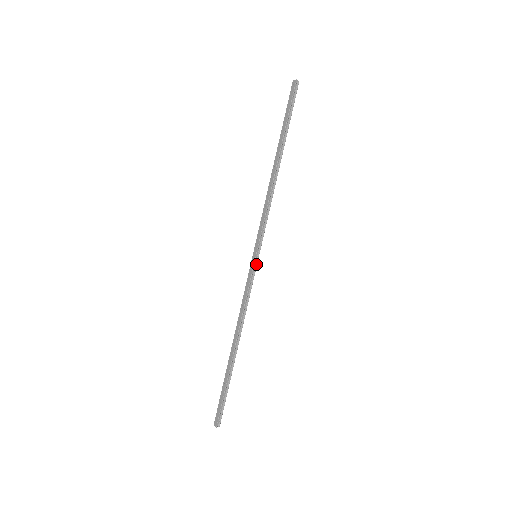
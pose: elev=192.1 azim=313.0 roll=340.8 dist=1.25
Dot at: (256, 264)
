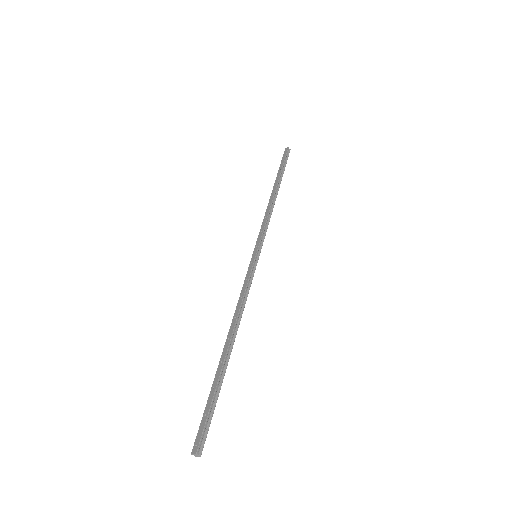
Dot at: (256, 262)
